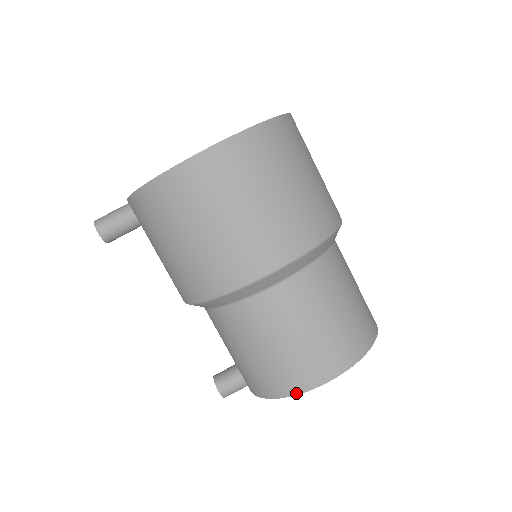
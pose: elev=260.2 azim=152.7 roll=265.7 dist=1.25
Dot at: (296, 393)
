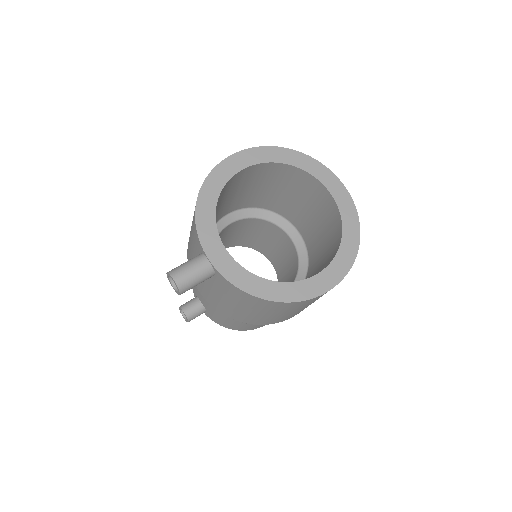
Dot at: occluded
